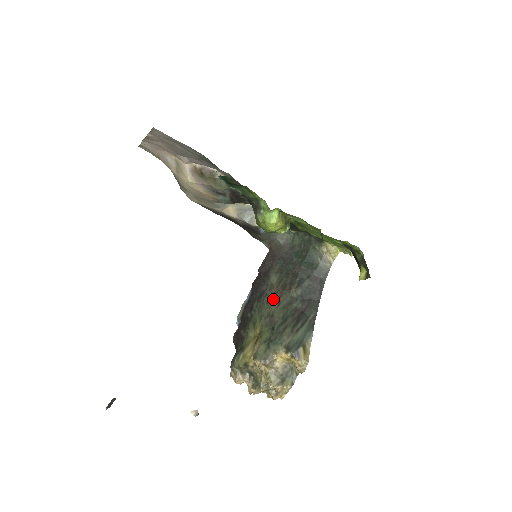
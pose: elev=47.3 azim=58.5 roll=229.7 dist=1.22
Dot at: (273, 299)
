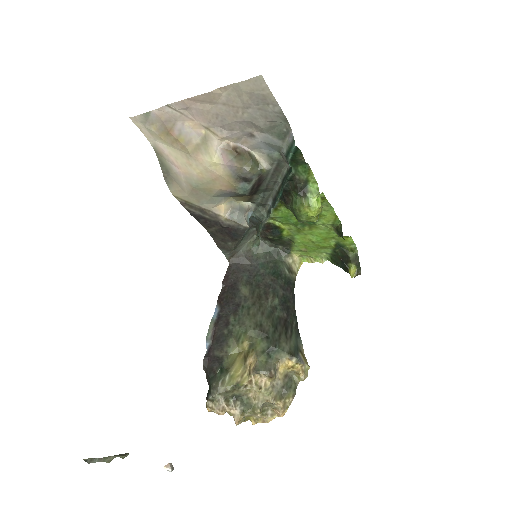
Dot at: (254, 310)
